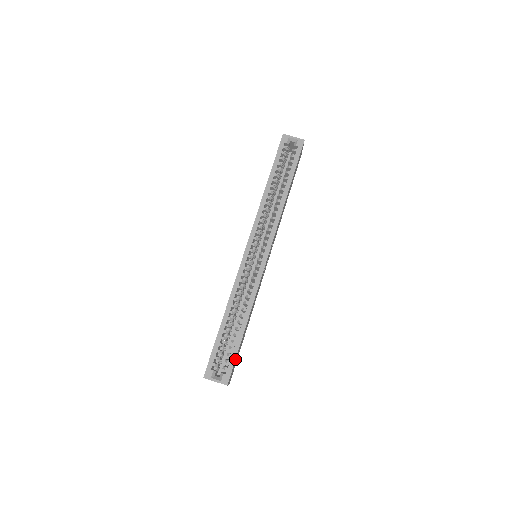
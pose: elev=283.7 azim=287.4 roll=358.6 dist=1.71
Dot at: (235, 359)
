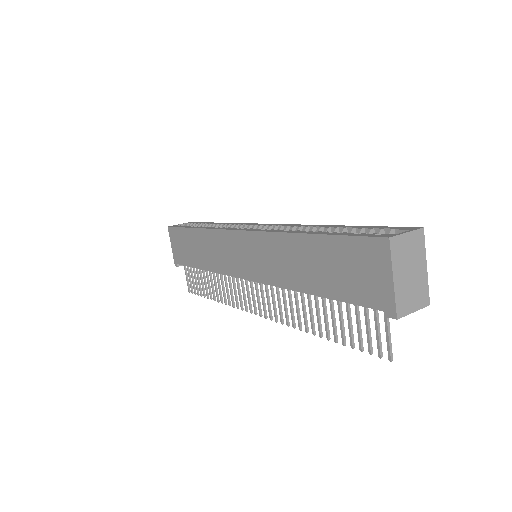
Dot at: (381, 226)
